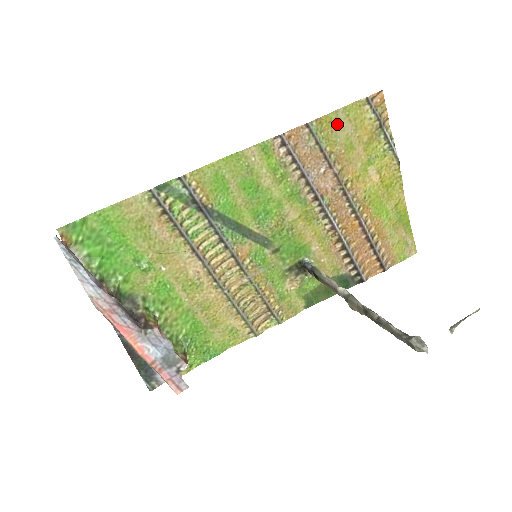
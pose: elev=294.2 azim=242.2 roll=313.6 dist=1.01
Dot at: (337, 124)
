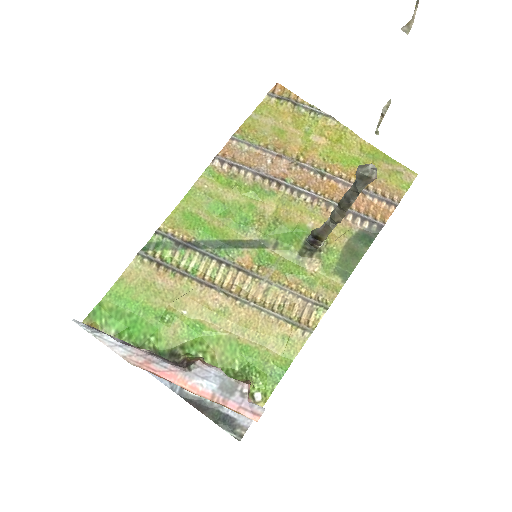
Dot at: (257, 124)
